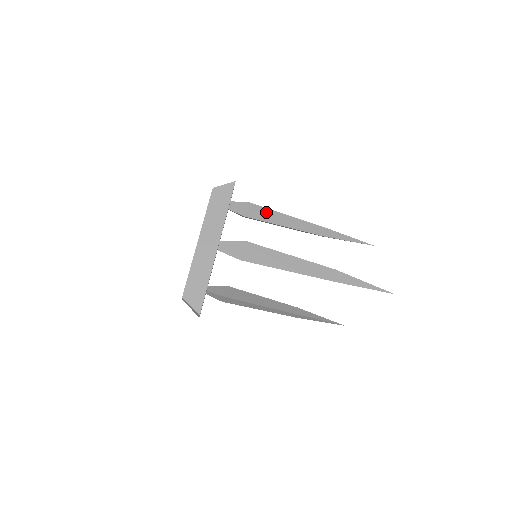
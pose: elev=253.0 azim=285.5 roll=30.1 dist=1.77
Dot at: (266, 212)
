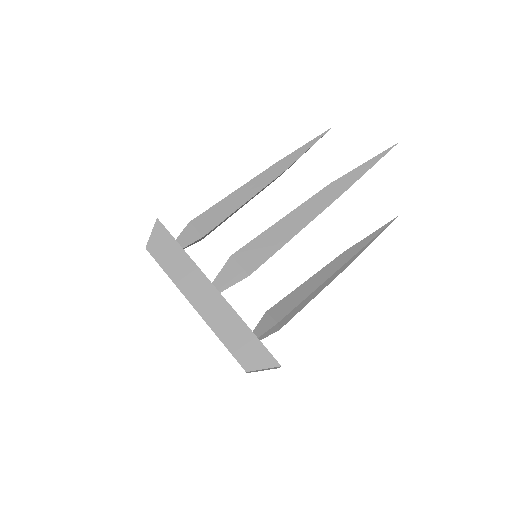
Dot at: (215, 211)
